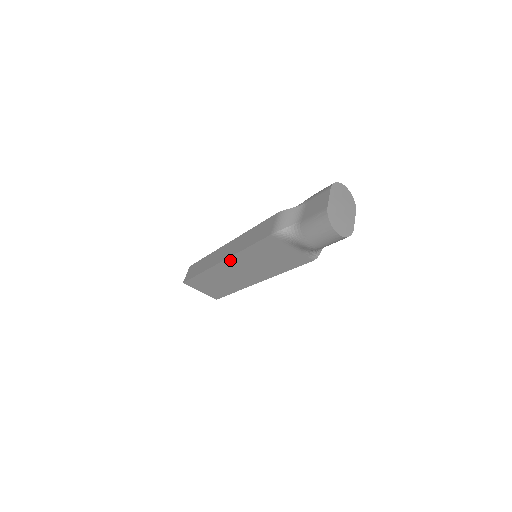
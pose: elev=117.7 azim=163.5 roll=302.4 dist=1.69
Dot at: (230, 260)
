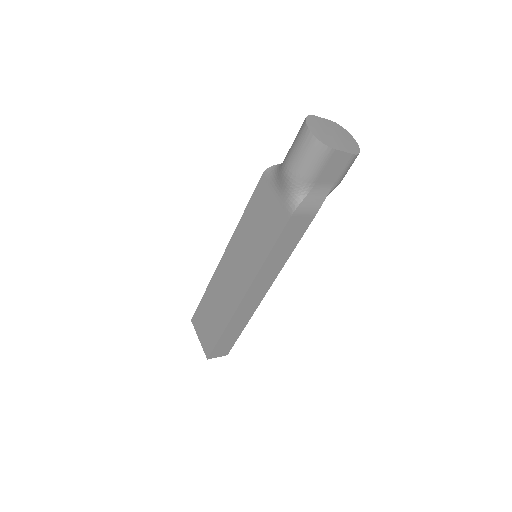
Dot at: (230, 247)
